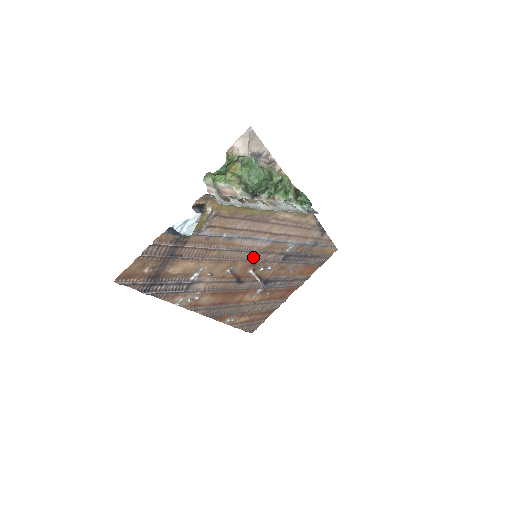
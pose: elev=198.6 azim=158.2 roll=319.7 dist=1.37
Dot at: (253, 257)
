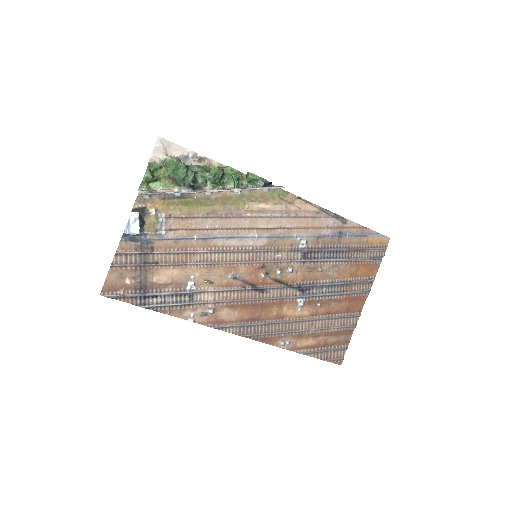
Dot at: (255, 259)
